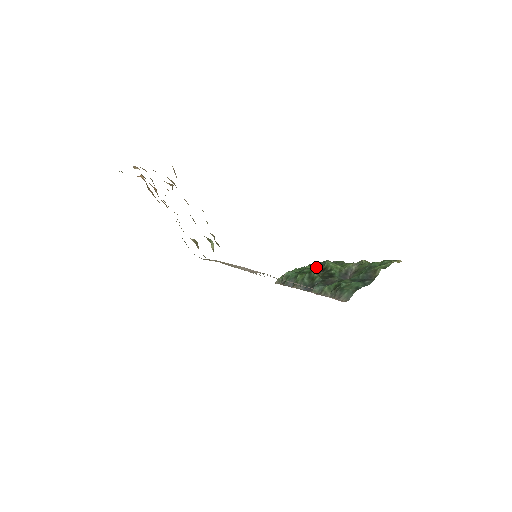
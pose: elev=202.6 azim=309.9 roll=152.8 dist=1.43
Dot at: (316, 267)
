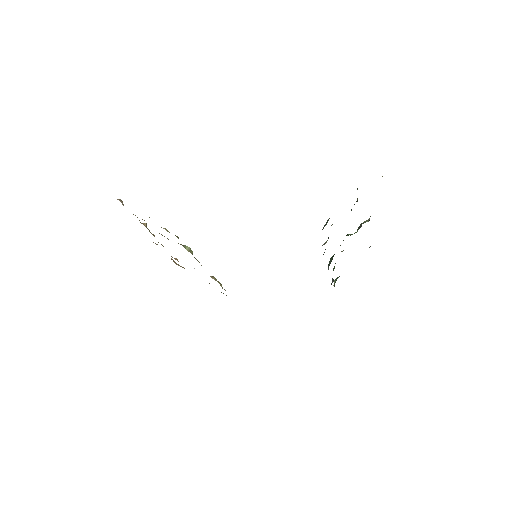
Dot at: occluded
